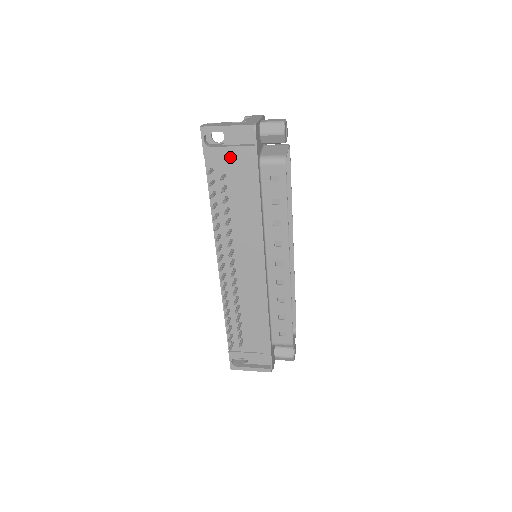
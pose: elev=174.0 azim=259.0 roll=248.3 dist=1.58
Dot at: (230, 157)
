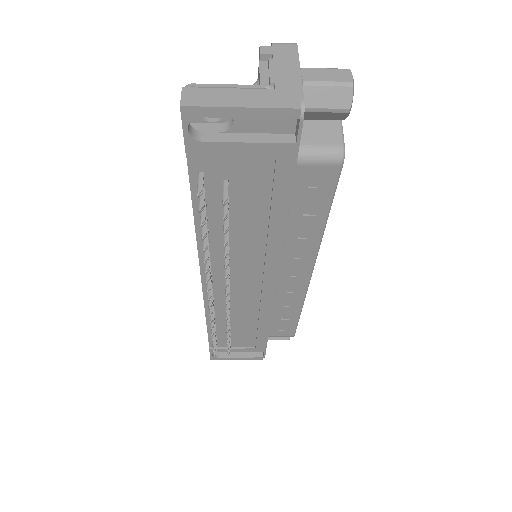
Dot at: (240, 157)
